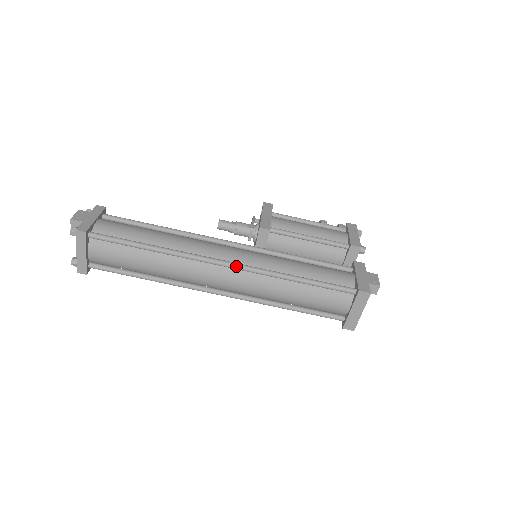
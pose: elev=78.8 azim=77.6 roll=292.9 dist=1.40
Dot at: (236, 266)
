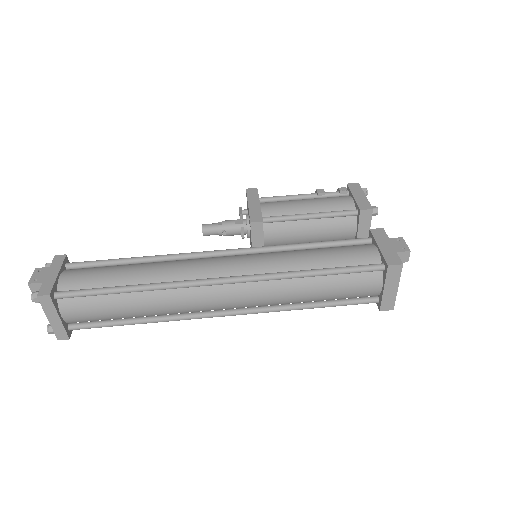
Dot at: (236, 280)
